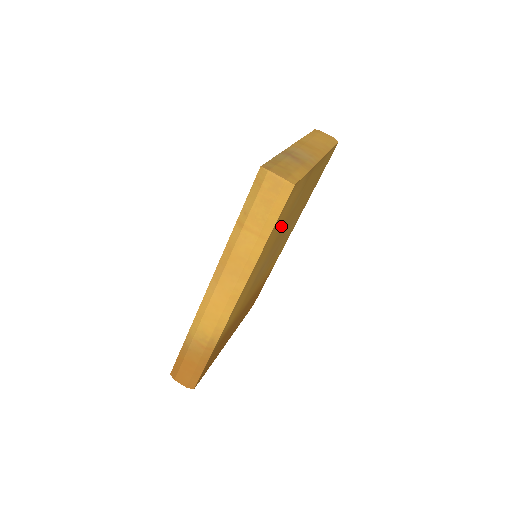
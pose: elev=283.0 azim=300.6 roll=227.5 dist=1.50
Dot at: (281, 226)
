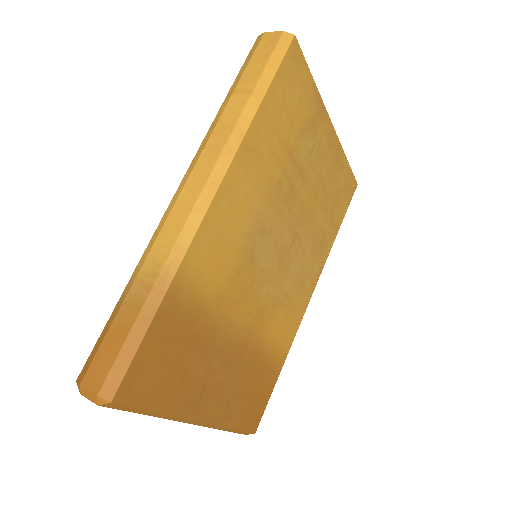
Dot at: (286, 152)
